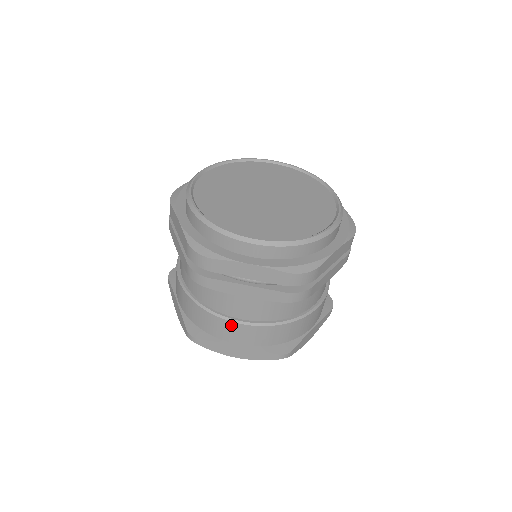
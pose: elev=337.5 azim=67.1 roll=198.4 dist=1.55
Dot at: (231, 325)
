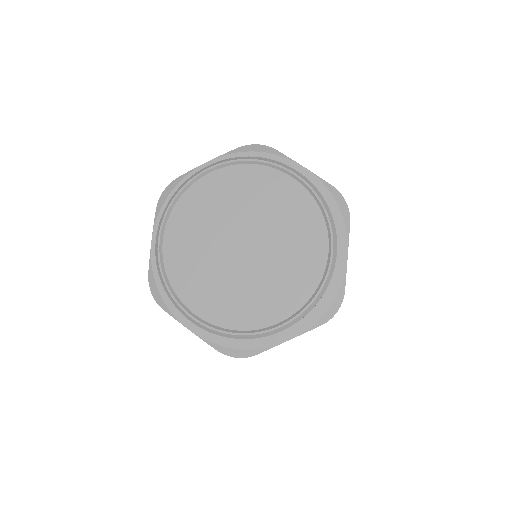
Dot at: occluded
